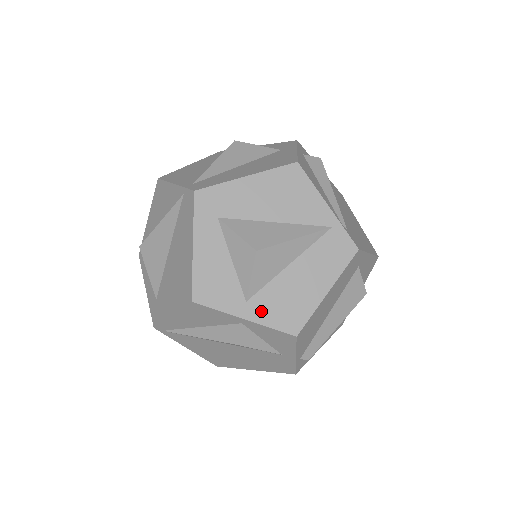
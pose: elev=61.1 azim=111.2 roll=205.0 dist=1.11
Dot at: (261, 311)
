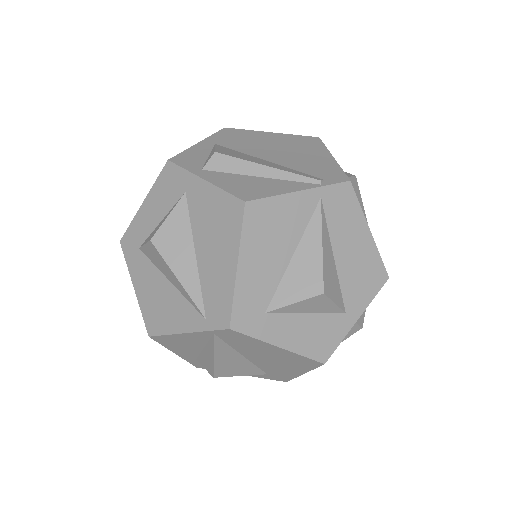
Dot at: (358, 302)
